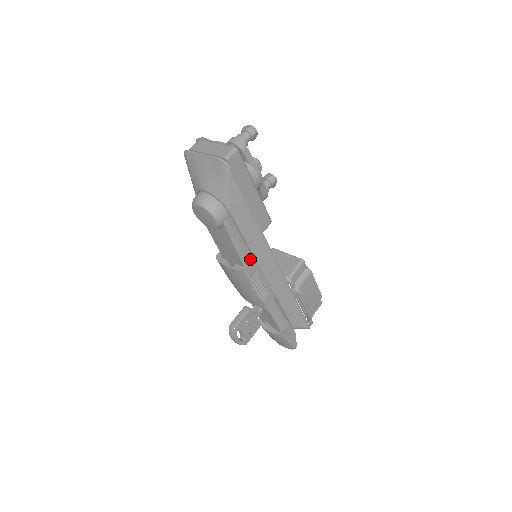
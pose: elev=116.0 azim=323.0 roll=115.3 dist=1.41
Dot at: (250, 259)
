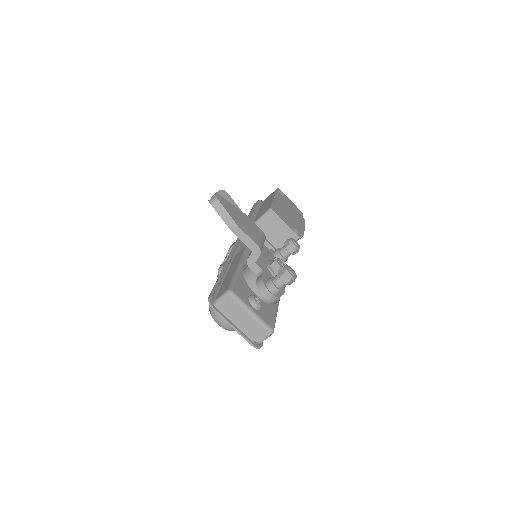
Dot at: occluded
